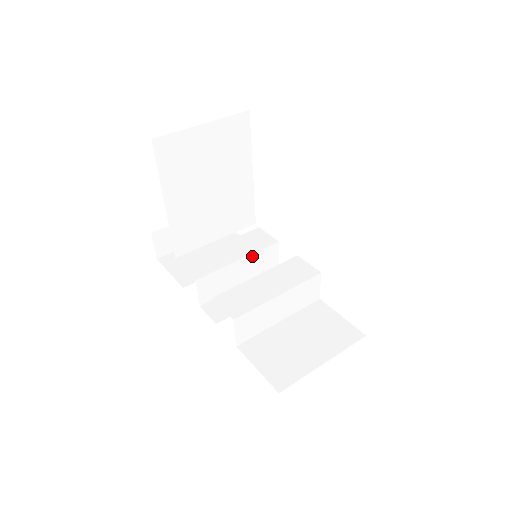
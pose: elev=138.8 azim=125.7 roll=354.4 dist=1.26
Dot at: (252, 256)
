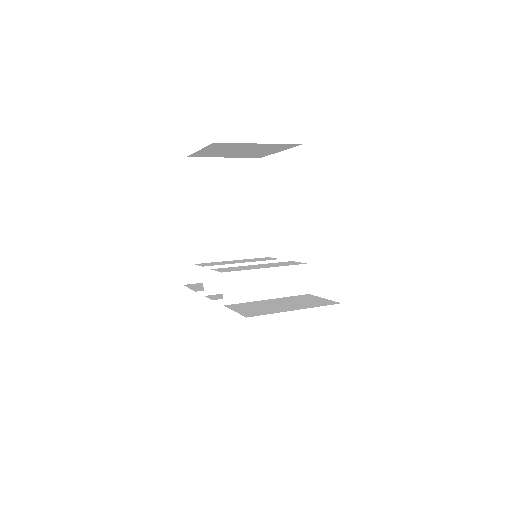
Dot at: (255, 264)
